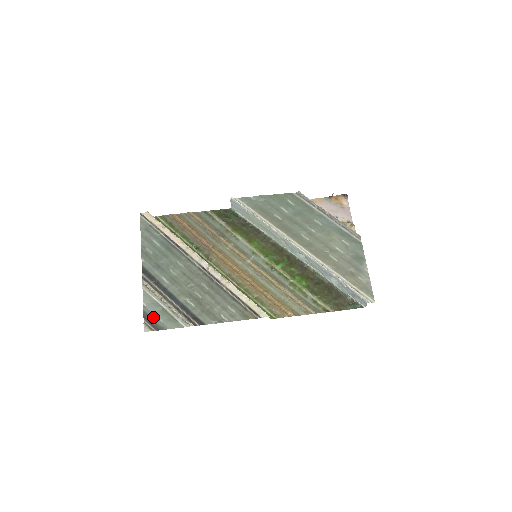
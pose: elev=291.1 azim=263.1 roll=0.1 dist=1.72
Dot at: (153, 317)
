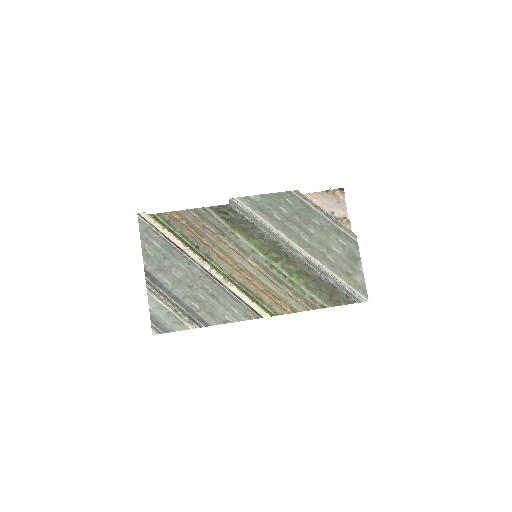
Dot at: (160, 320)
